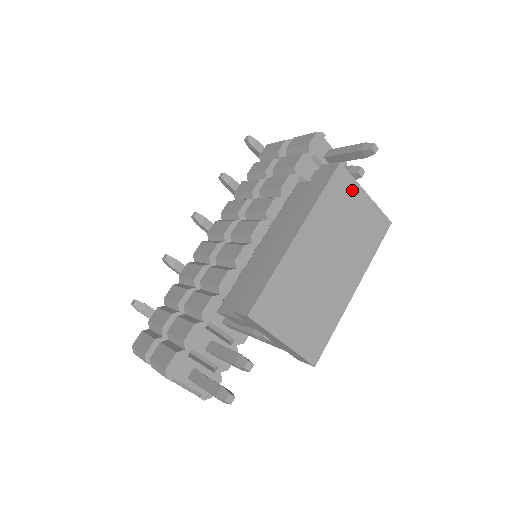
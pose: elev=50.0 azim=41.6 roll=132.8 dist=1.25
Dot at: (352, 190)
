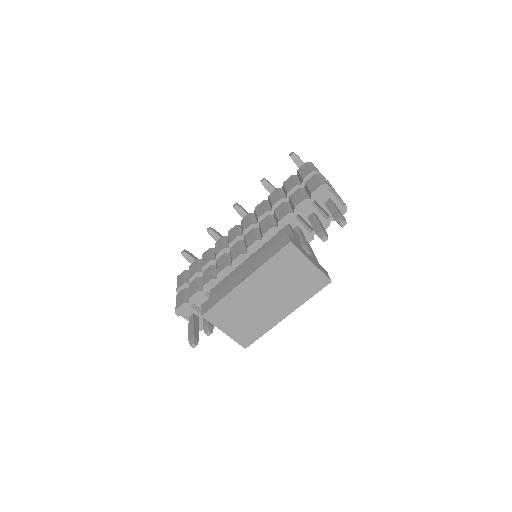
Dot at: (298, 259)
